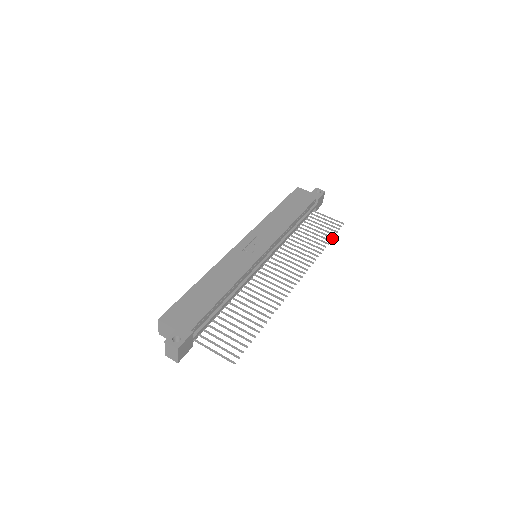
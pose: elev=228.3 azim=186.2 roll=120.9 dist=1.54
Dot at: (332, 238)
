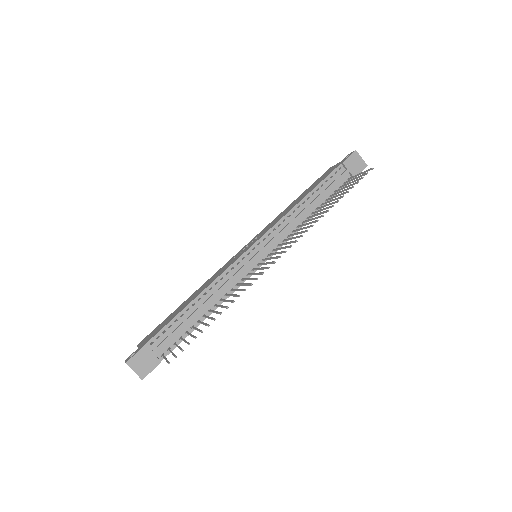
Dot at: (348, 192)
